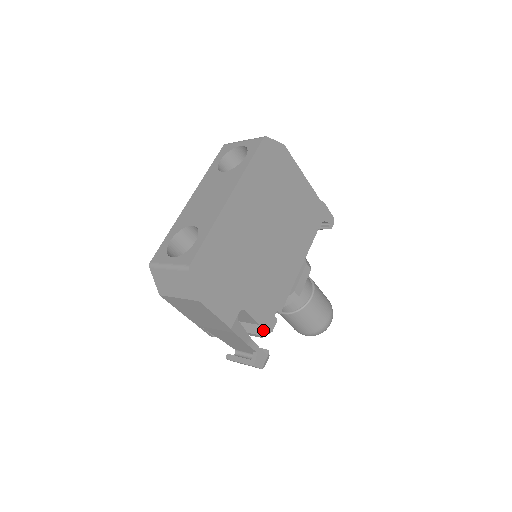
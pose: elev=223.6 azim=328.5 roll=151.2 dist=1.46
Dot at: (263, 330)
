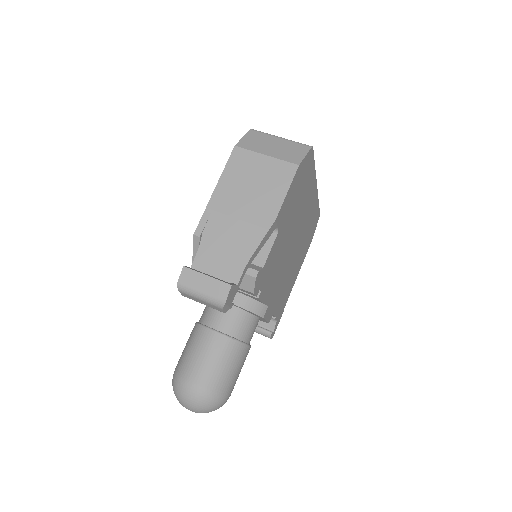
Dot at: (259, 276)
